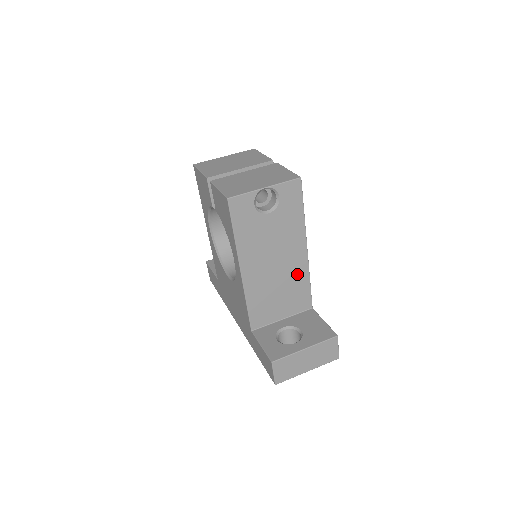
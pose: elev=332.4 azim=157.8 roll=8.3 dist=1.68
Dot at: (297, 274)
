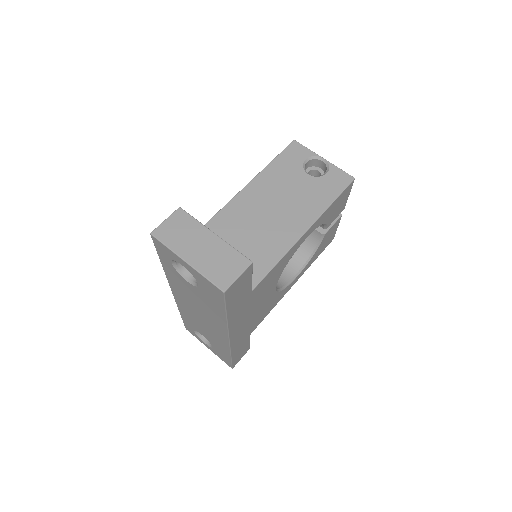
Dot at: (276, 241)
